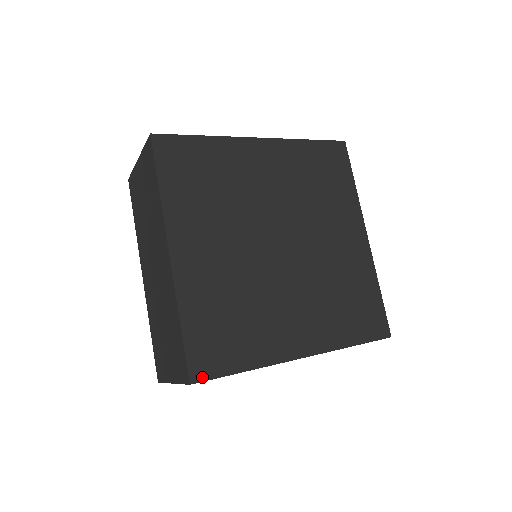
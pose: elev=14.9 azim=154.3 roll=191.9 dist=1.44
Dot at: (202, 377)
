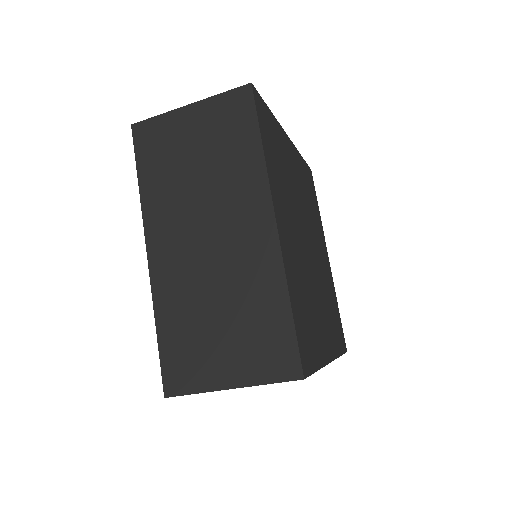
Dot at: (307, 372)
